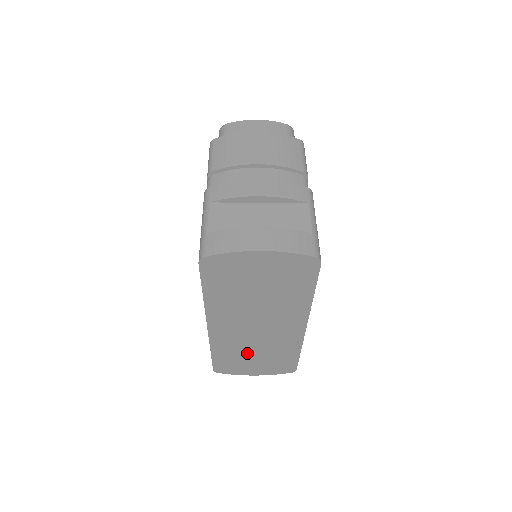
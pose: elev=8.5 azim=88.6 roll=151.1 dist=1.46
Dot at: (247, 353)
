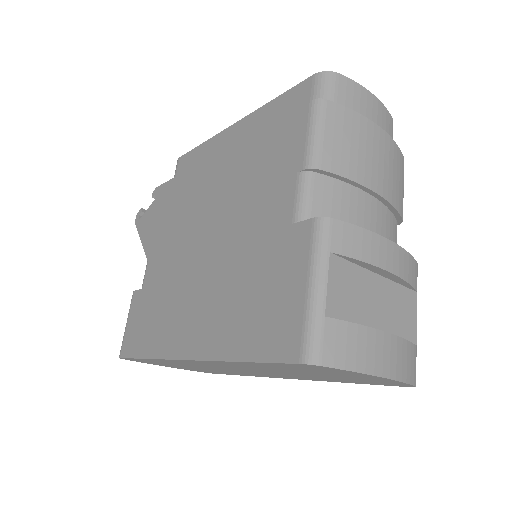
Dot at: (188, 366)
